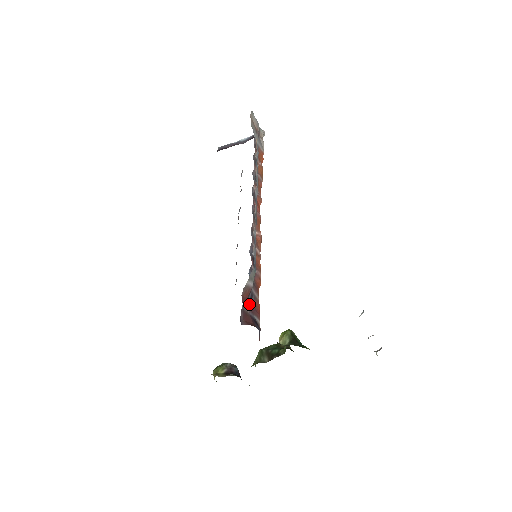
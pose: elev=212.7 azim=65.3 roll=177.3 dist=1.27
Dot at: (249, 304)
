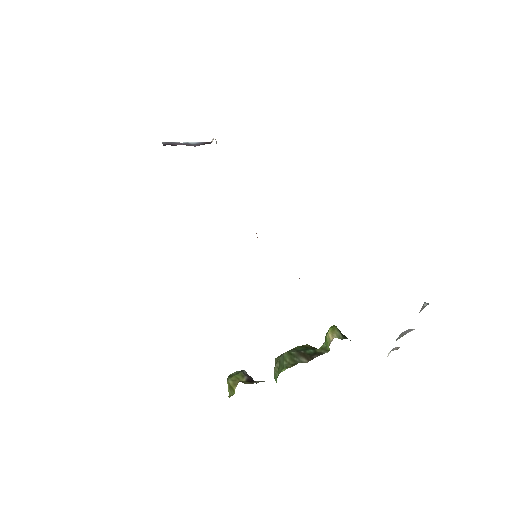
Dot at: occluded
